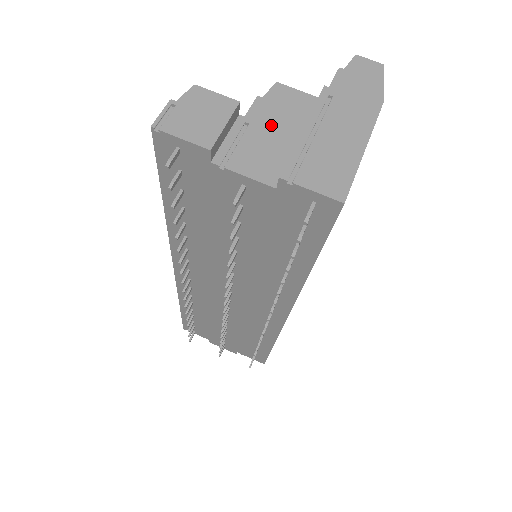
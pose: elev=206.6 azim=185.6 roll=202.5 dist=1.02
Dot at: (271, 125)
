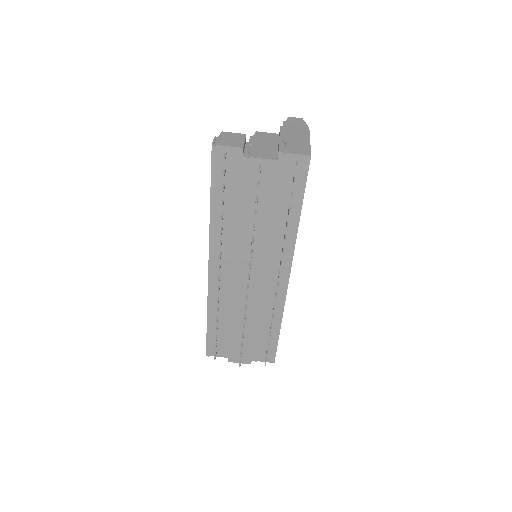
Dot at: (262, 143)
